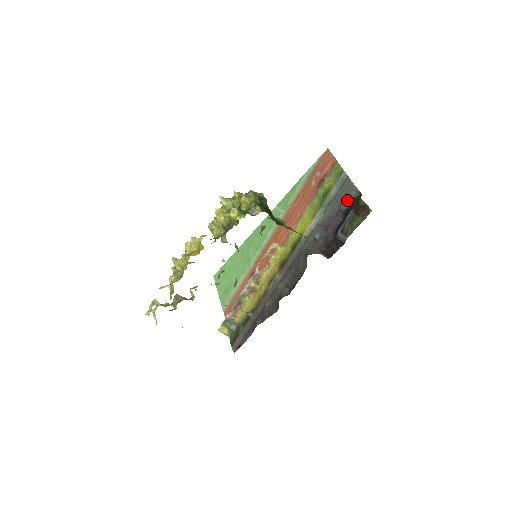
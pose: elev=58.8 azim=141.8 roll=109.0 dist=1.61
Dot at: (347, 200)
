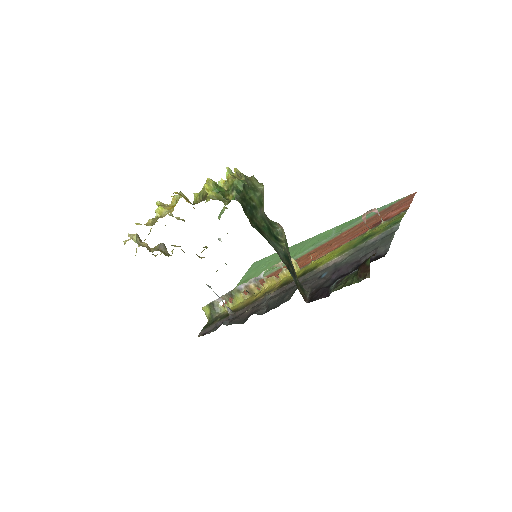
Dot at: (372, 254)
